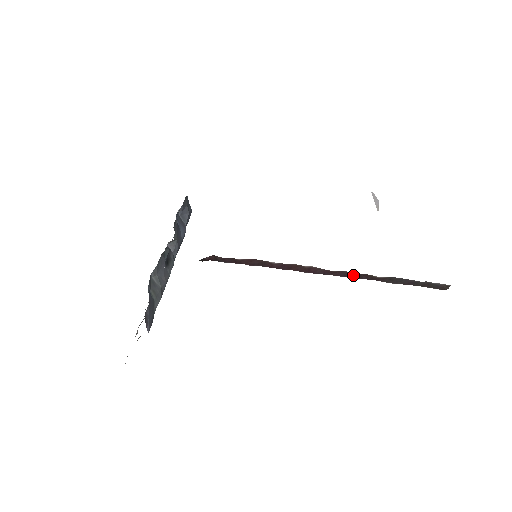
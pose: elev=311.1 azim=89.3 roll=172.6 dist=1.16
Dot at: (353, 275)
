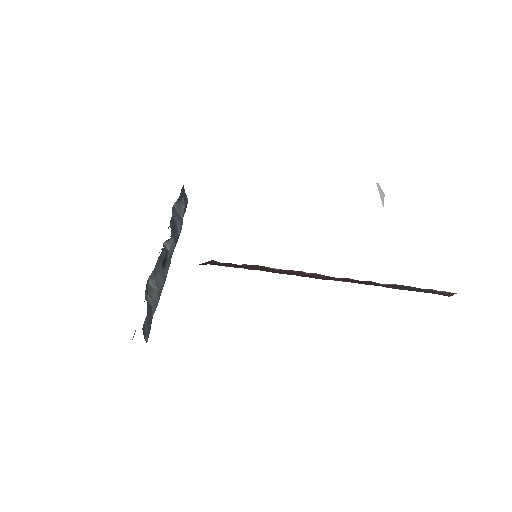
Dot at: (356, 281)
